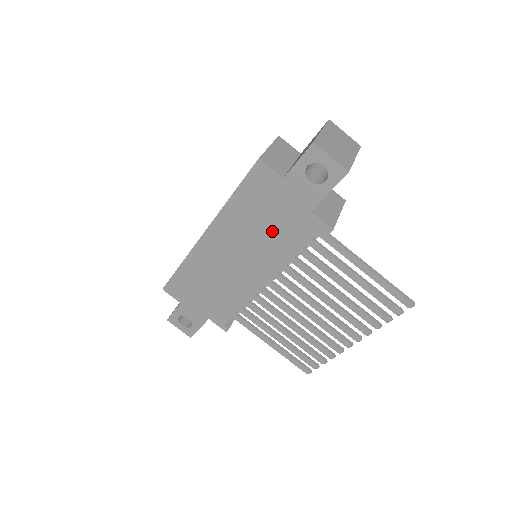
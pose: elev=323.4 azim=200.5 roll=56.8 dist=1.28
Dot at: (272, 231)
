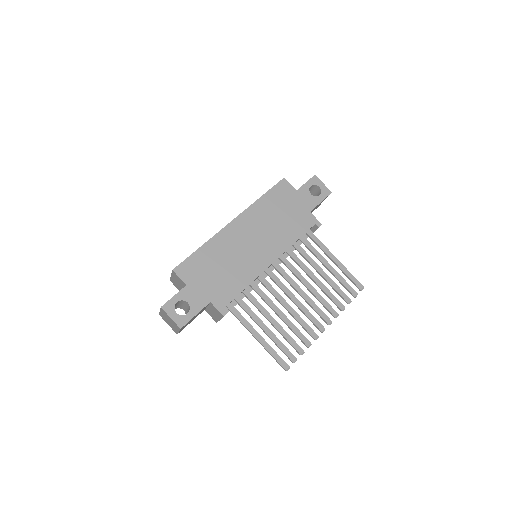
Dot at: (284, 222)
